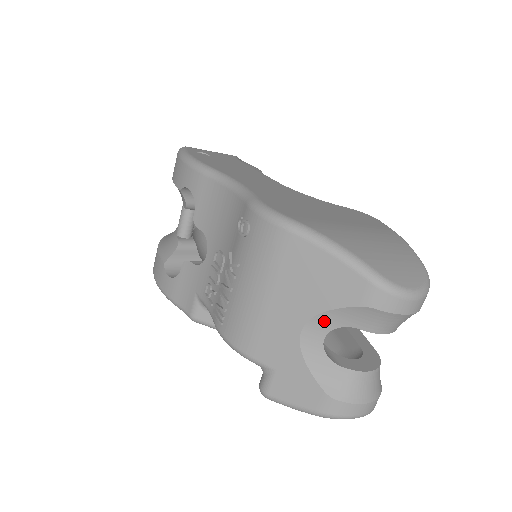
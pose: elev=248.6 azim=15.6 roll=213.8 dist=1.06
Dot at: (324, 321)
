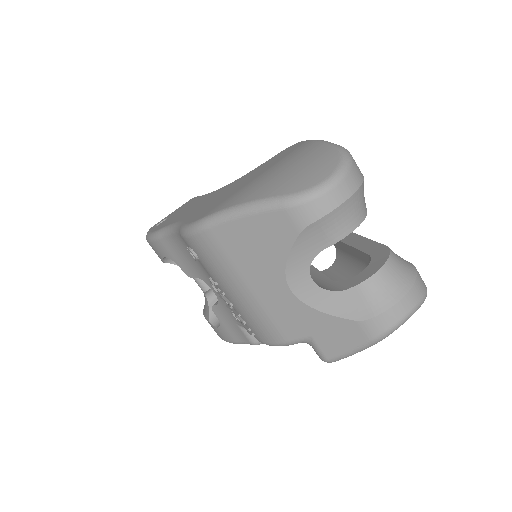
Dot at: (296, 268)
